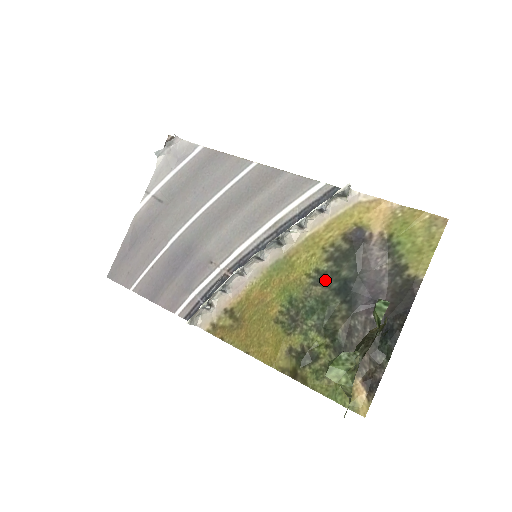
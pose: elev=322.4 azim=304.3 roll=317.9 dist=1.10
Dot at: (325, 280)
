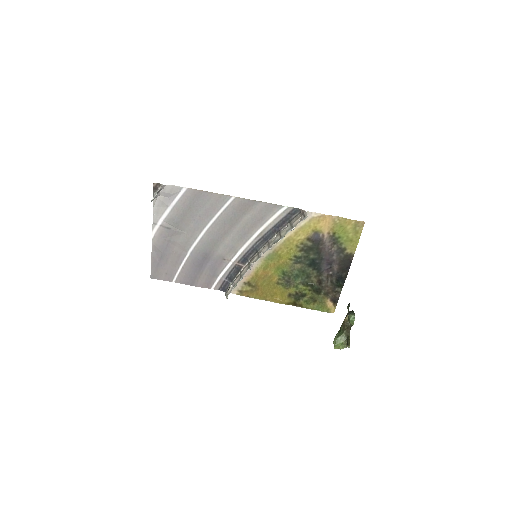
Dot at: (301, 261)
